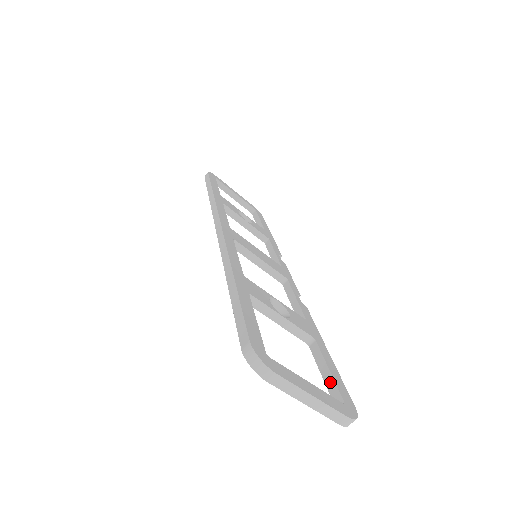
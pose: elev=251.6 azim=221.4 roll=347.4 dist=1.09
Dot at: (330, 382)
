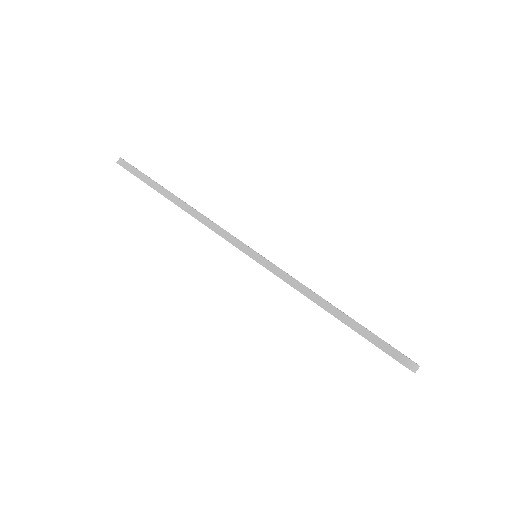
Dot at: occluded
